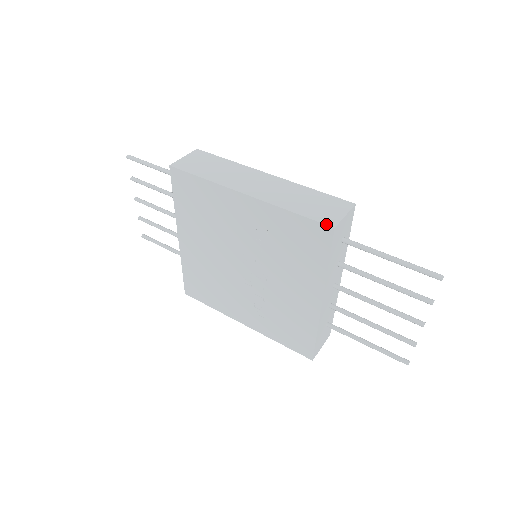
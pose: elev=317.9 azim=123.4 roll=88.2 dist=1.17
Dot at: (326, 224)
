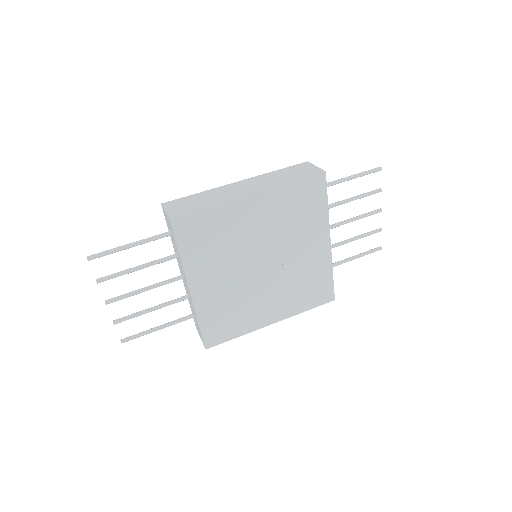
Dot at: (319, 173)
